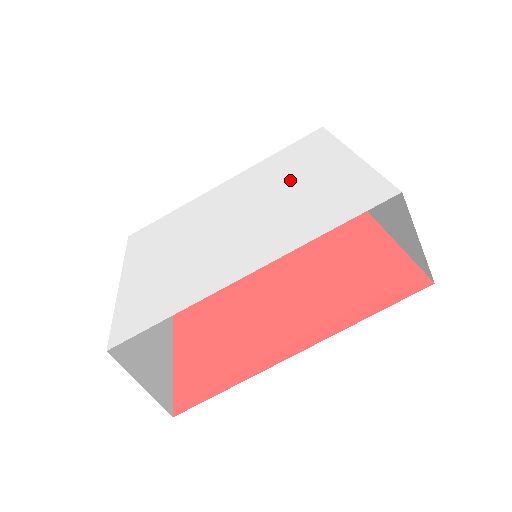
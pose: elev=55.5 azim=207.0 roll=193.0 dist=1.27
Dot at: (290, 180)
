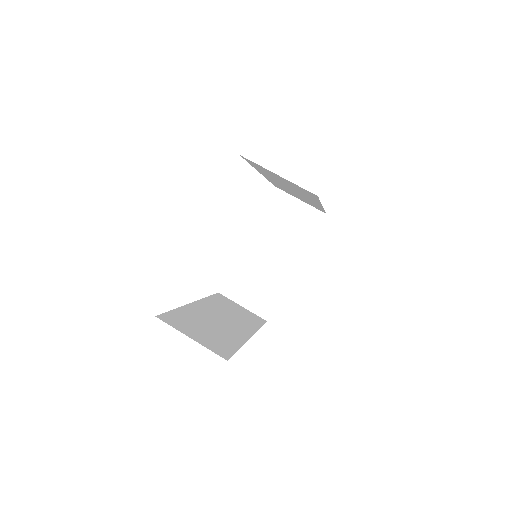
Dot at: occluded
